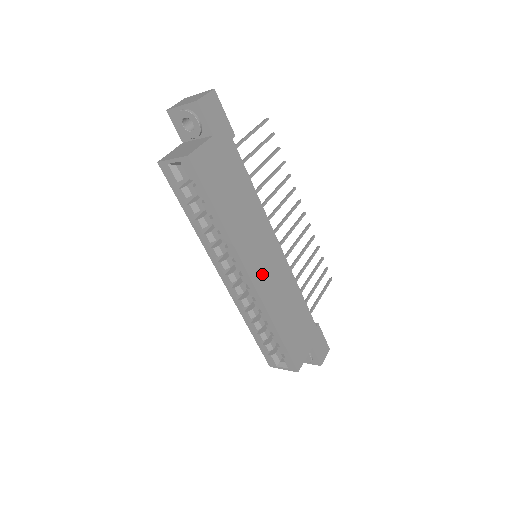
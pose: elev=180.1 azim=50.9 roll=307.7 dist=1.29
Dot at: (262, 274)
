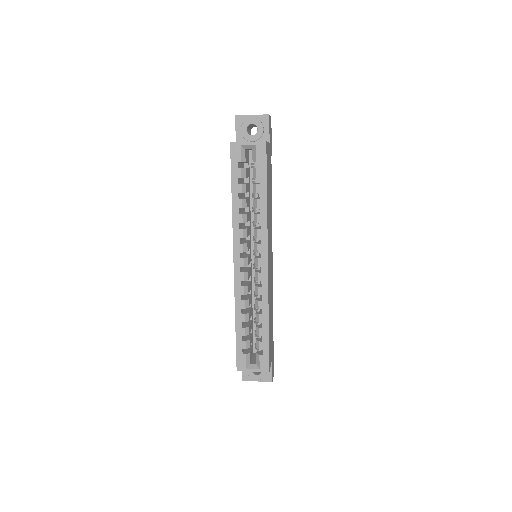
Dot at: (269, 265)
